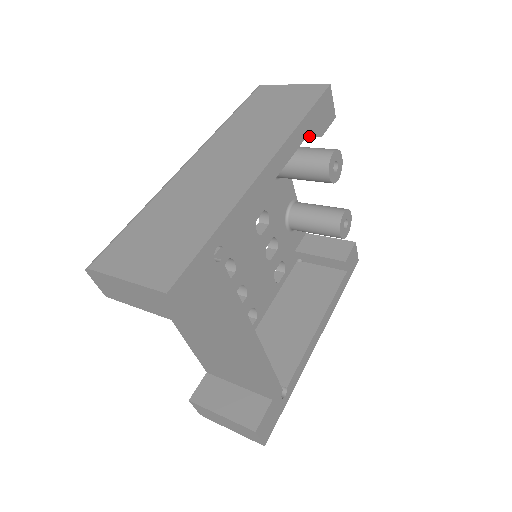
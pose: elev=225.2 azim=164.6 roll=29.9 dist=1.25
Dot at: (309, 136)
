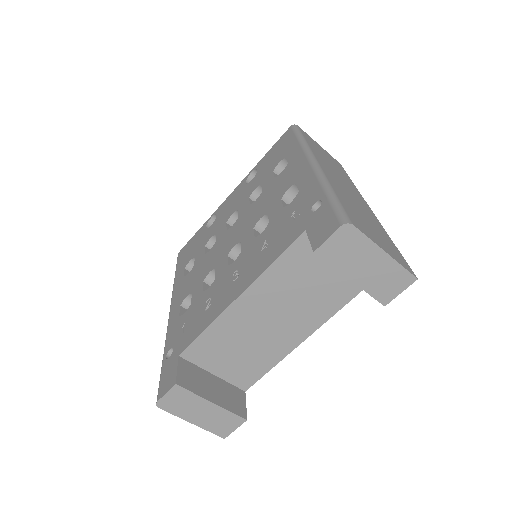
Dot at: occluded
